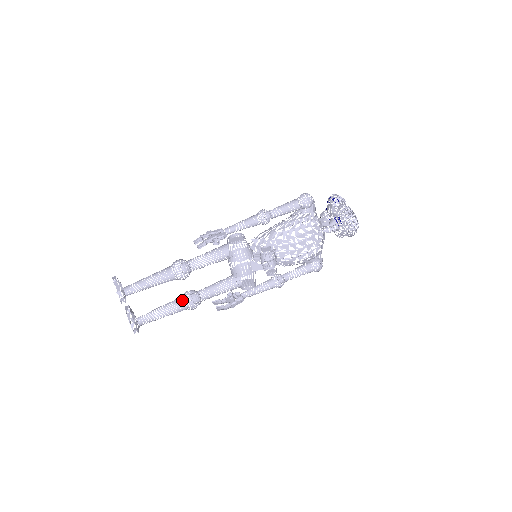
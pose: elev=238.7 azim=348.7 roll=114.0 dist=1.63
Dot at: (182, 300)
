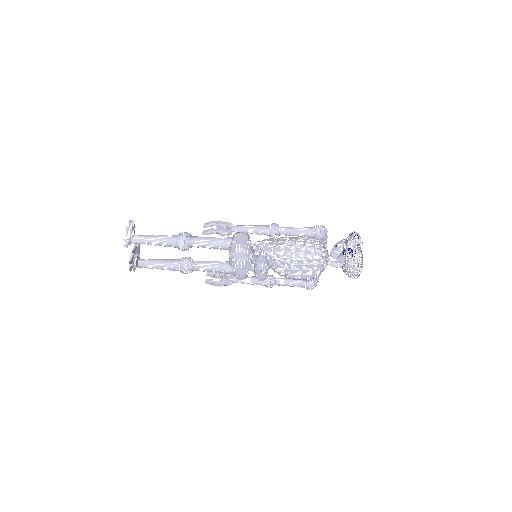
Dot at: (178, 263)
